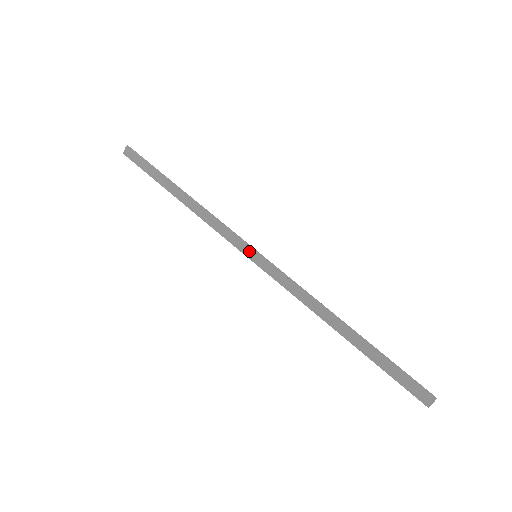
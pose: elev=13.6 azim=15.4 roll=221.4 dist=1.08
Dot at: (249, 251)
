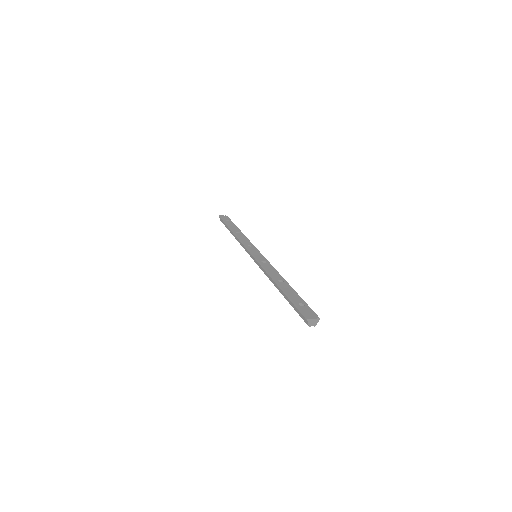
Dot at: (251, 255)
